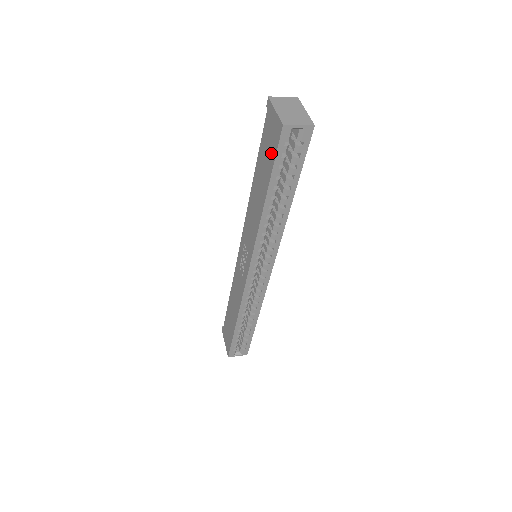
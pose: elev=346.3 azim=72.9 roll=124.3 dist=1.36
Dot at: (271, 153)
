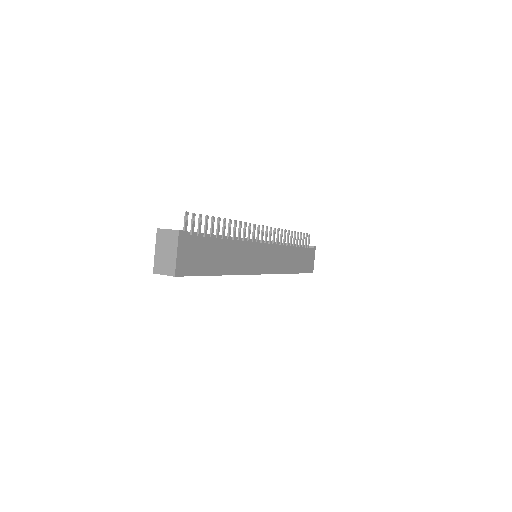
Dot at: occluded
